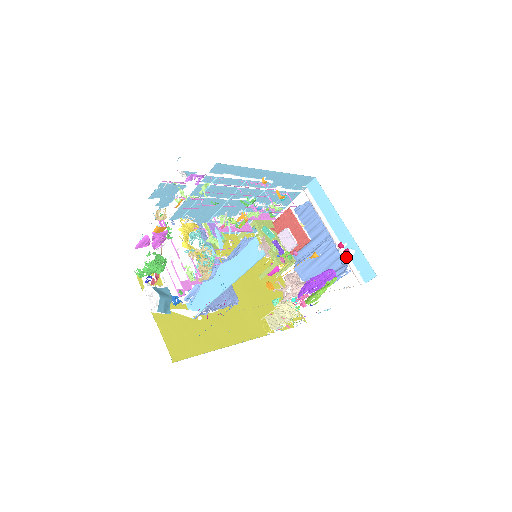
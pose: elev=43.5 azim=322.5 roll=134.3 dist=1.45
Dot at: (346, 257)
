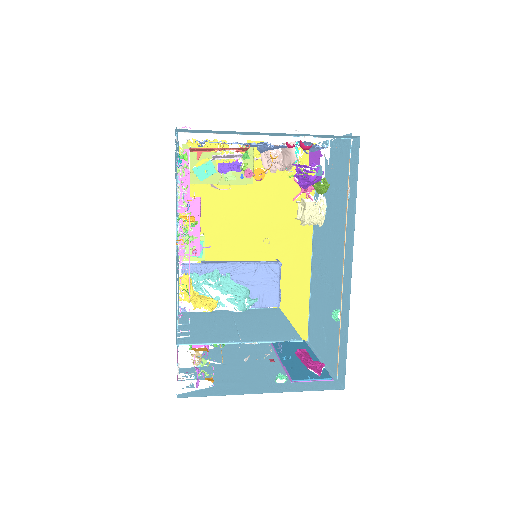
Dot at: occluded
